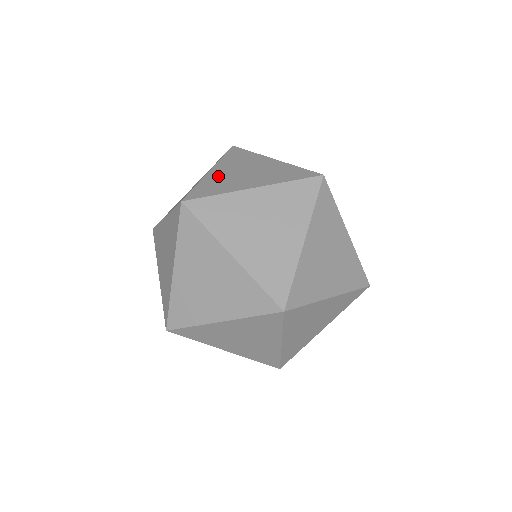
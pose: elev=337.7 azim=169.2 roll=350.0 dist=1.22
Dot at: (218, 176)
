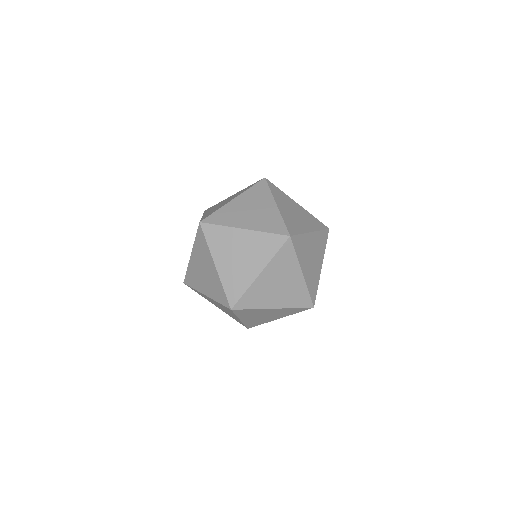
Dot at: (227, 271)
